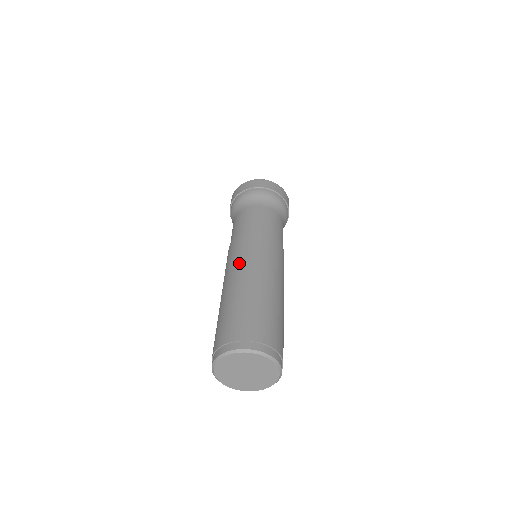
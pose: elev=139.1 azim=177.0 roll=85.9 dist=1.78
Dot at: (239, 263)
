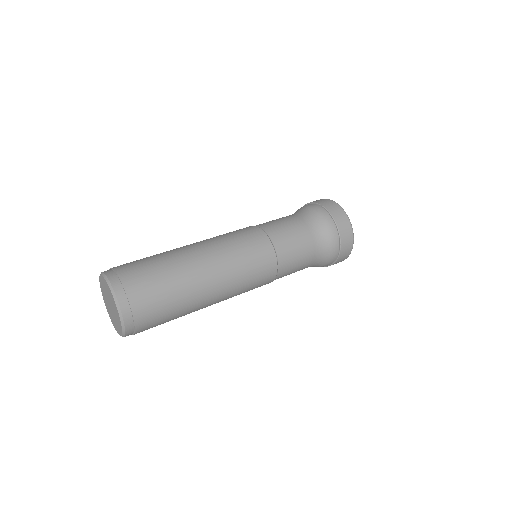
Dot at: (224, 249)
